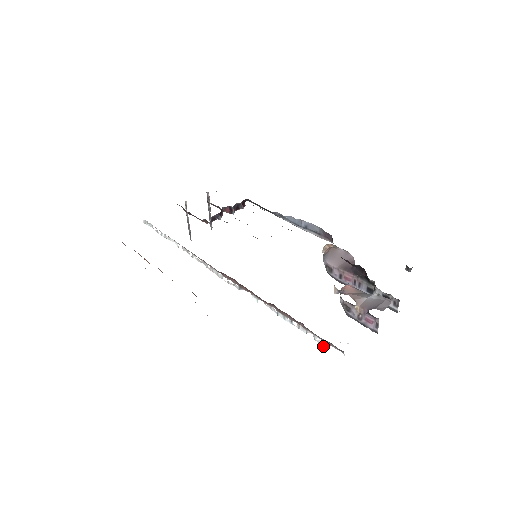
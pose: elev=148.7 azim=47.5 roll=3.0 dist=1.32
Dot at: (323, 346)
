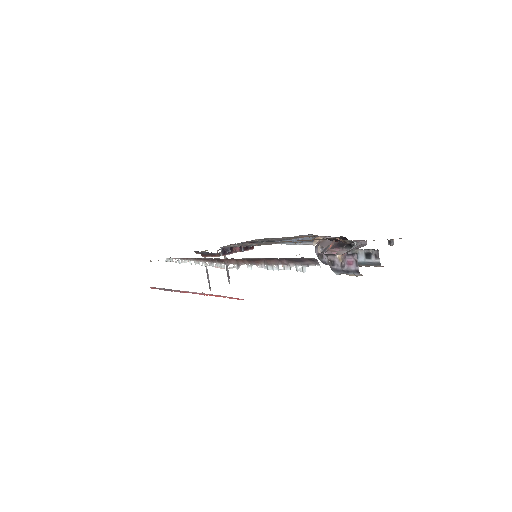
Dot at: (304, 272)
